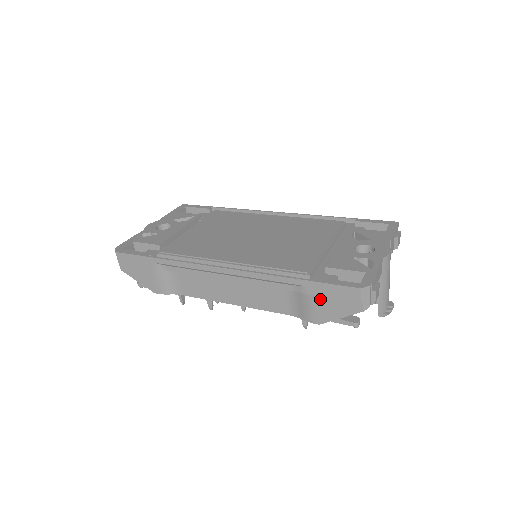
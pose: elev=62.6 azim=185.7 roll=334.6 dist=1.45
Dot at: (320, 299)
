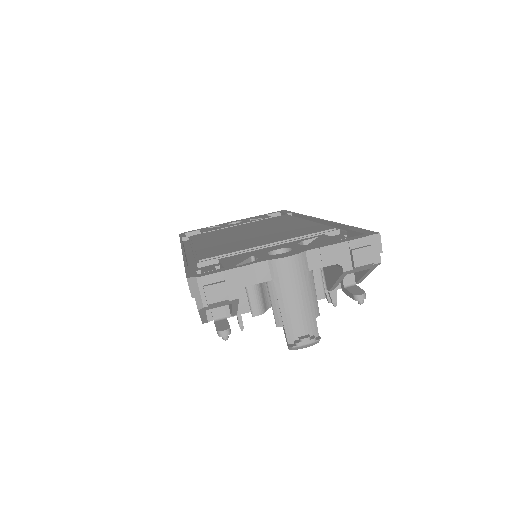
Dot at: occluded
